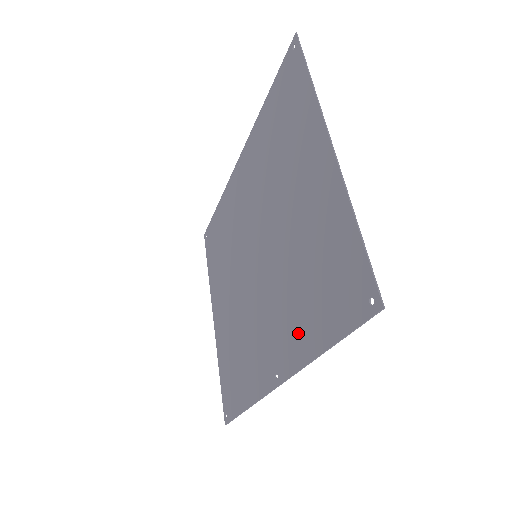
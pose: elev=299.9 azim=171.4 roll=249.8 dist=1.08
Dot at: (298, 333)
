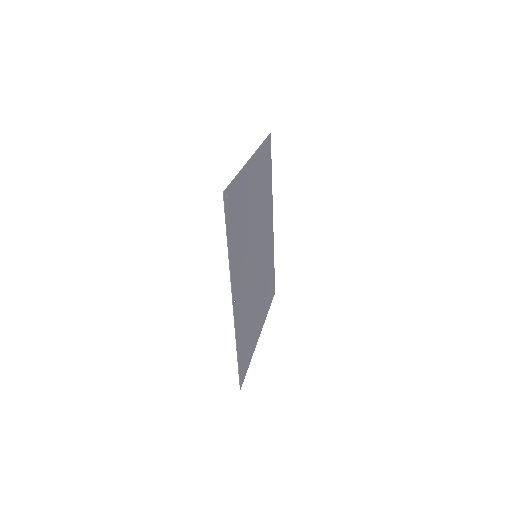
Dot at: (235, 259)
